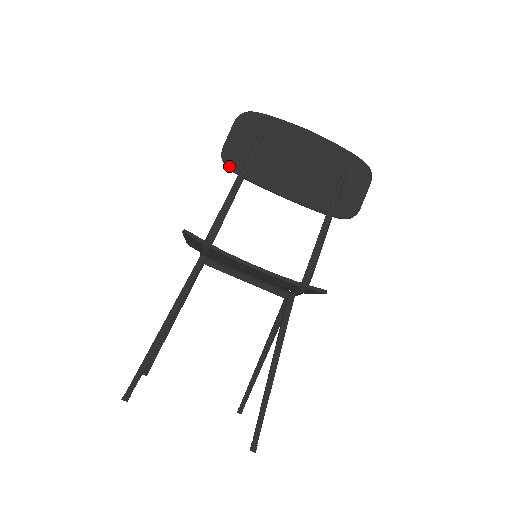
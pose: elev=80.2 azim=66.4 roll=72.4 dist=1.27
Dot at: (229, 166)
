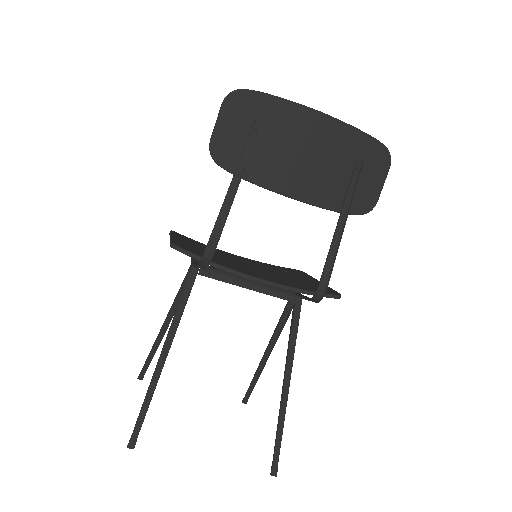
Dot at: (221, 164)
